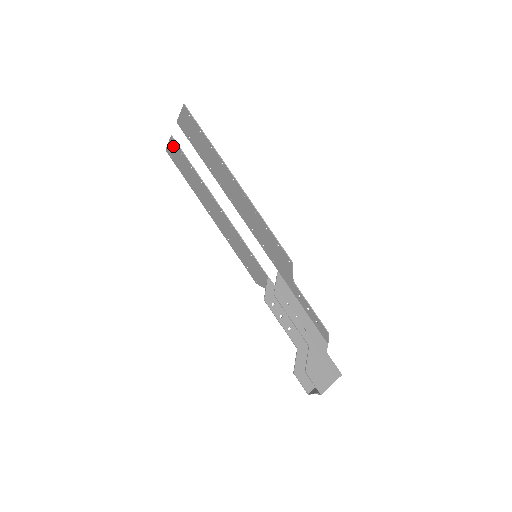
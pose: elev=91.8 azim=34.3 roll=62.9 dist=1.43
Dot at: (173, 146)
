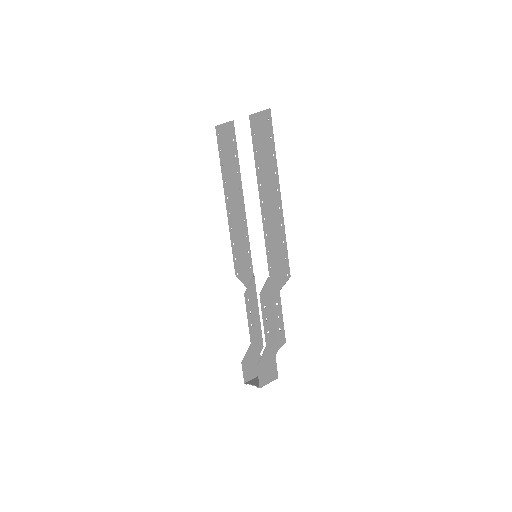
Dot at: (228, 129)
